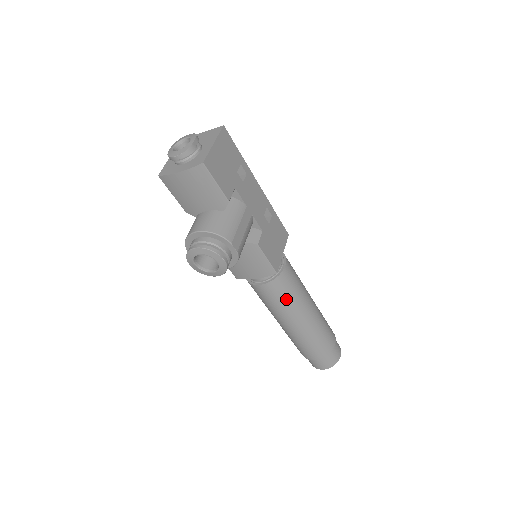
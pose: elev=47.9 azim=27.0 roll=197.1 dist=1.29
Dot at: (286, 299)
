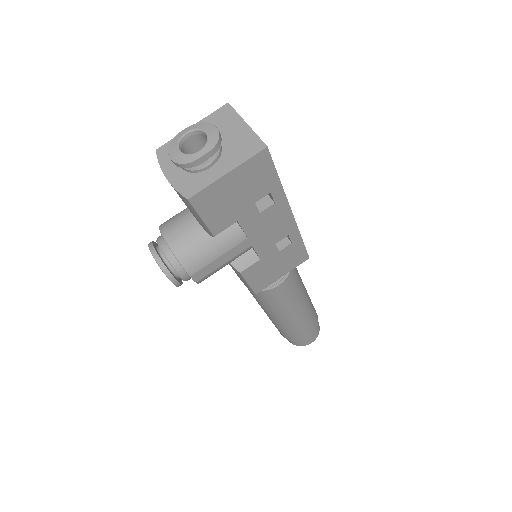
Dot at: (264, 303)
